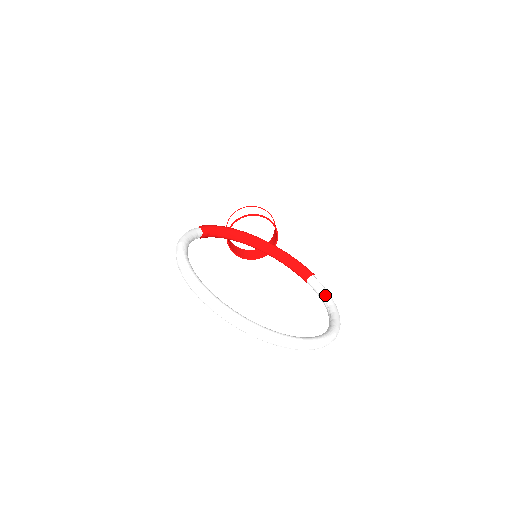
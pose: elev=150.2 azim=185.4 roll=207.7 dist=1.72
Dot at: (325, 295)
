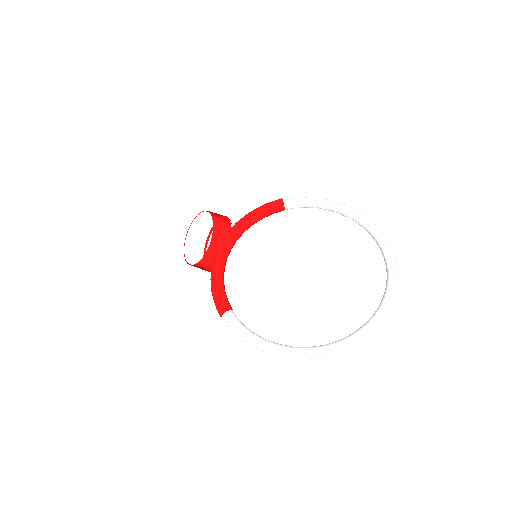
Dot at: (314, 204)
